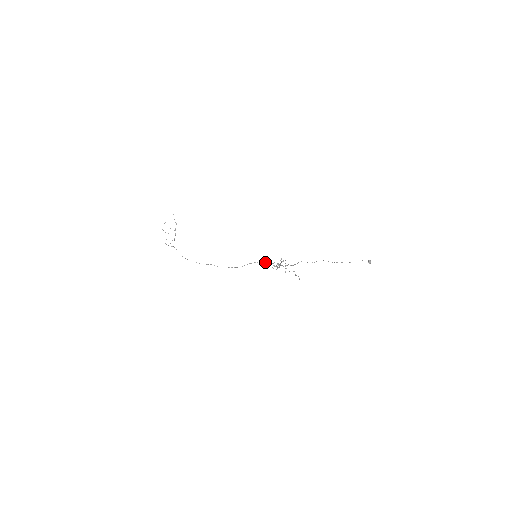
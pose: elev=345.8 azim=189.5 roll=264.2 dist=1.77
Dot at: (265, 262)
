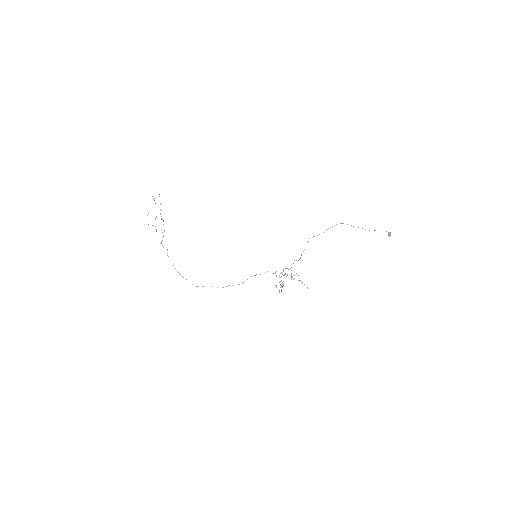
Dot at: occluded
